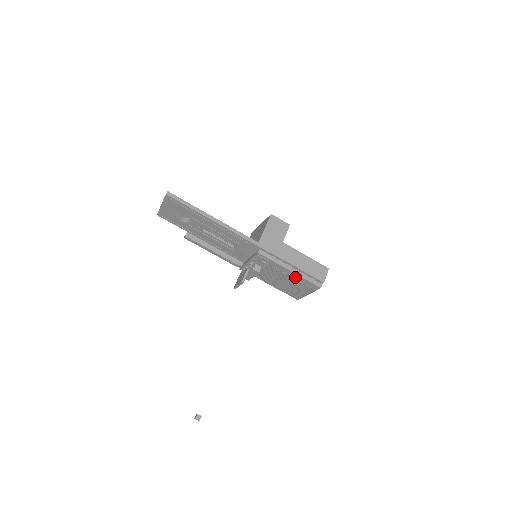
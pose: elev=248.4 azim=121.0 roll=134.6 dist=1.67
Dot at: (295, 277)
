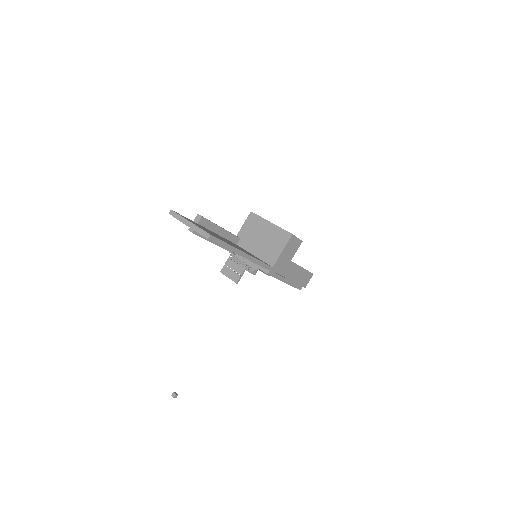
Dot at: occluded
